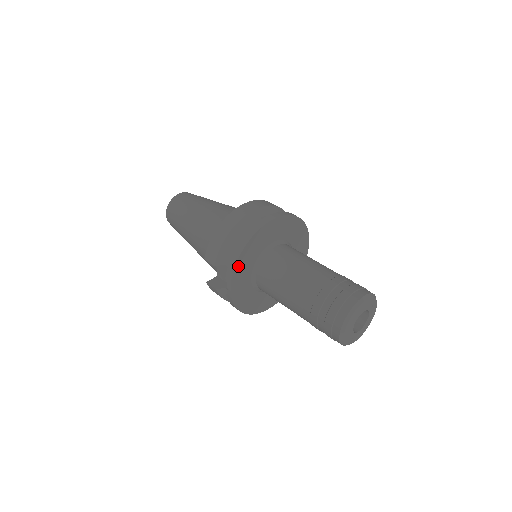
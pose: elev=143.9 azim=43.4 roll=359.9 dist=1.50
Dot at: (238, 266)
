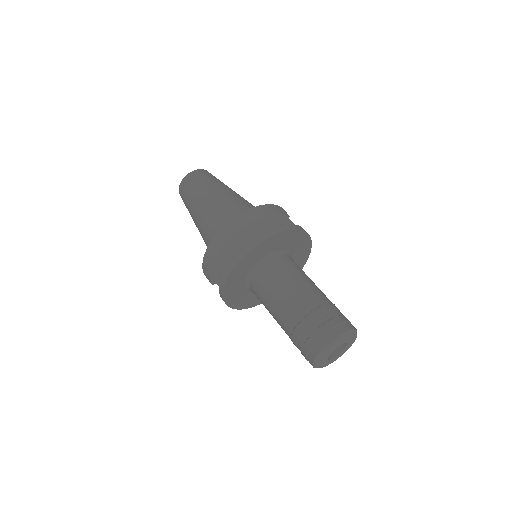
Dot at: (227, 293)
